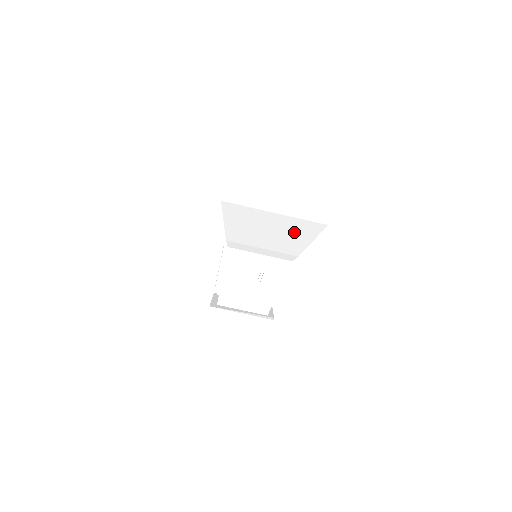
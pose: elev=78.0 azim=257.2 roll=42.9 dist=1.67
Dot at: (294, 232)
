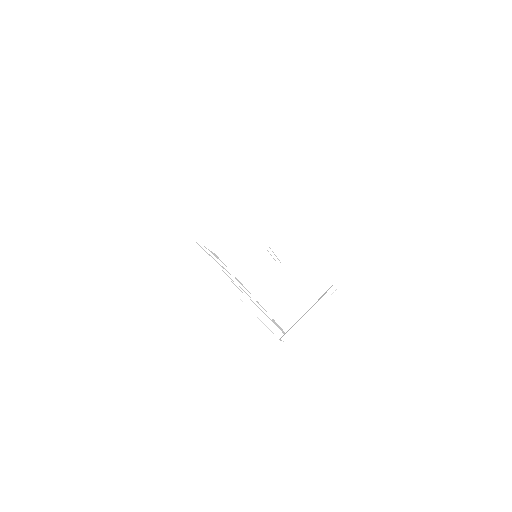
Dot at: (228, 163)
